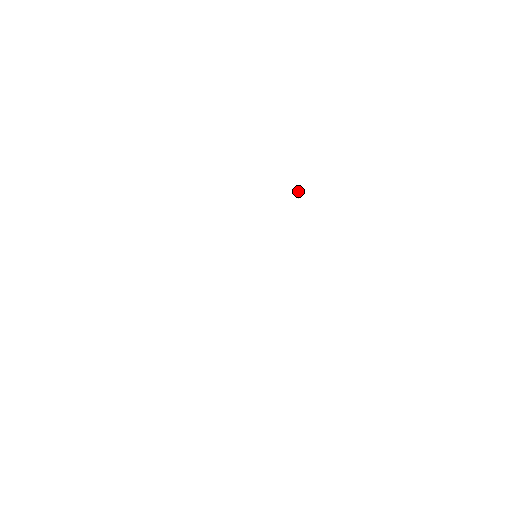
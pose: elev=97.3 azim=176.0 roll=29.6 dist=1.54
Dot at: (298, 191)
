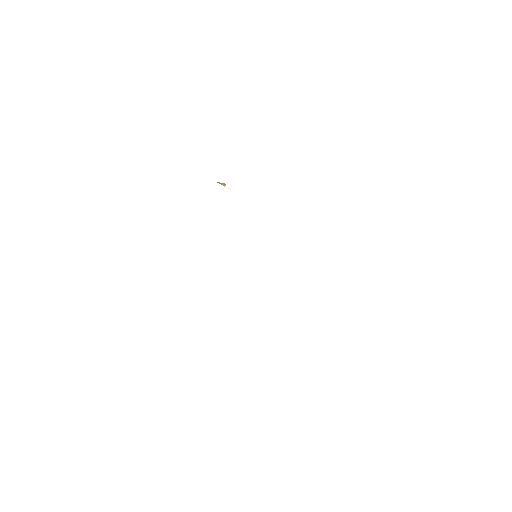
Dot at: (222, 184)
